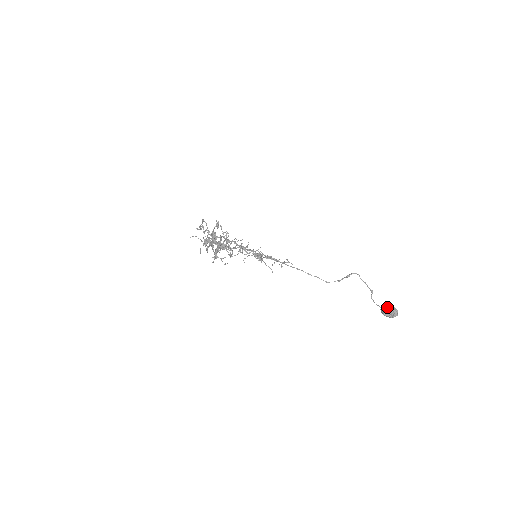
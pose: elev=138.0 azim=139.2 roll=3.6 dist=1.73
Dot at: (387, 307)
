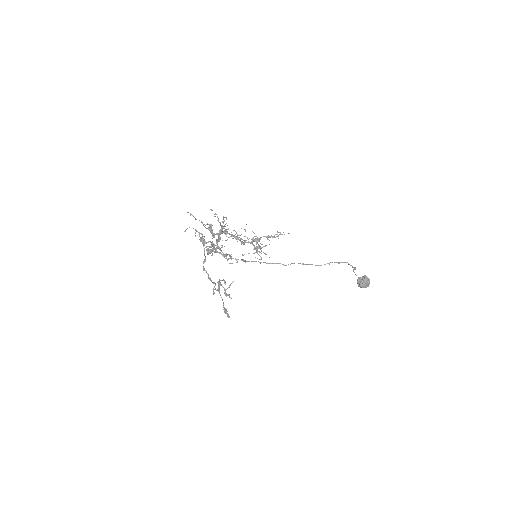
Dot at: (363, 284)
